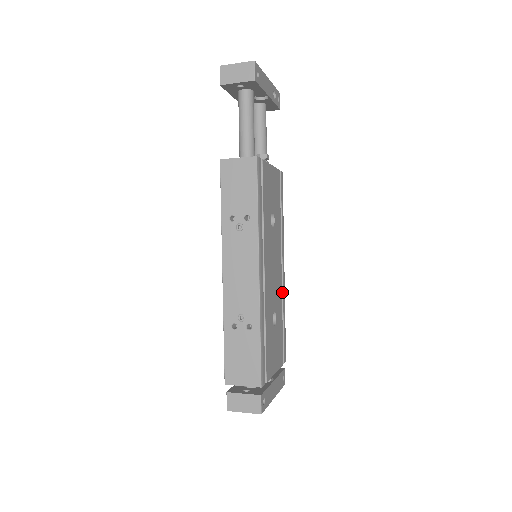
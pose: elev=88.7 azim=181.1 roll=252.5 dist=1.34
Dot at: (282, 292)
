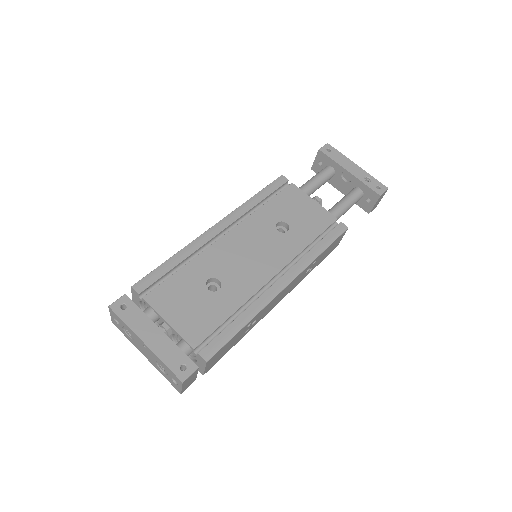
Dot at: (260, 296)
